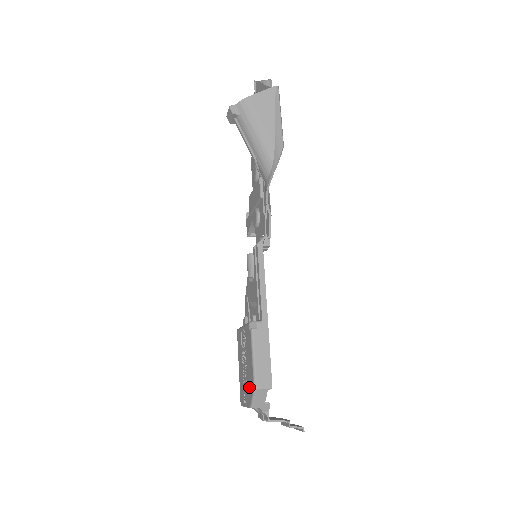
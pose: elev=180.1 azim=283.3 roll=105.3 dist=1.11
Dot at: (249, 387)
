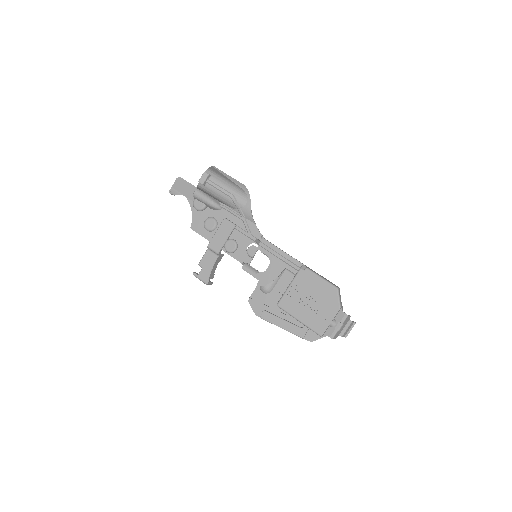
Dot at: (329, 299)
